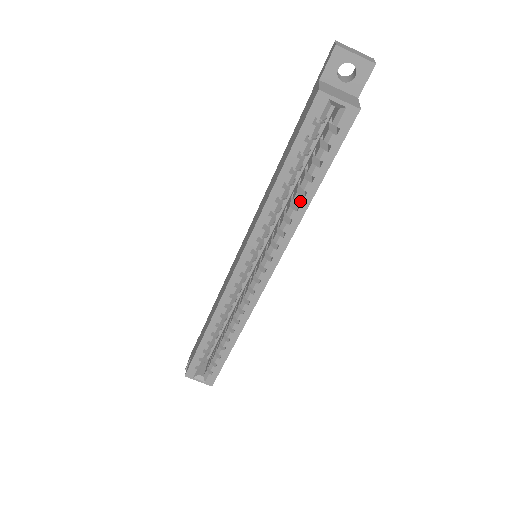
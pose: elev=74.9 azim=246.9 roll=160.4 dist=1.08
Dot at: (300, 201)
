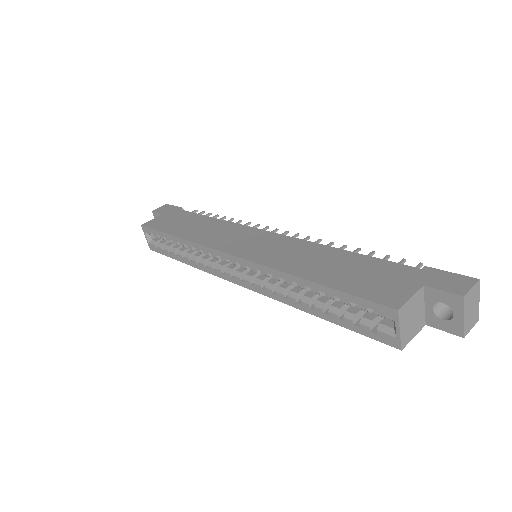
Dot at: (305, 304)
